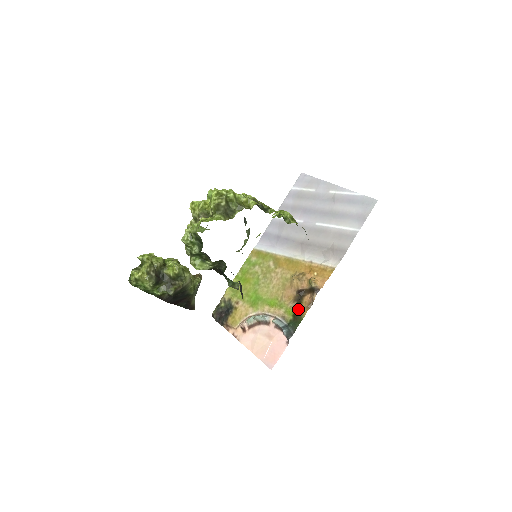
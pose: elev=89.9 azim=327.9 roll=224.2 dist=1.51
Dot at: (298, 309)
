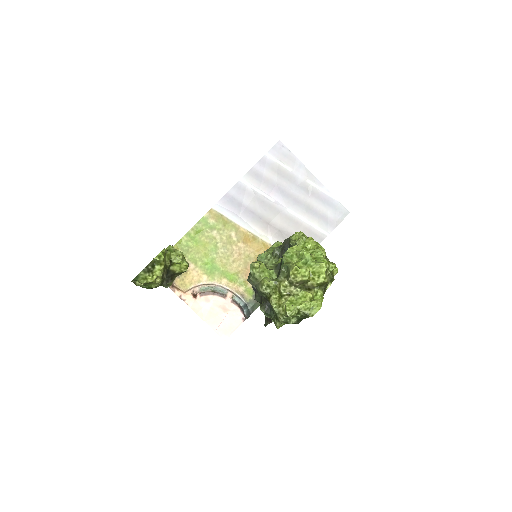
Dot at: occluded
